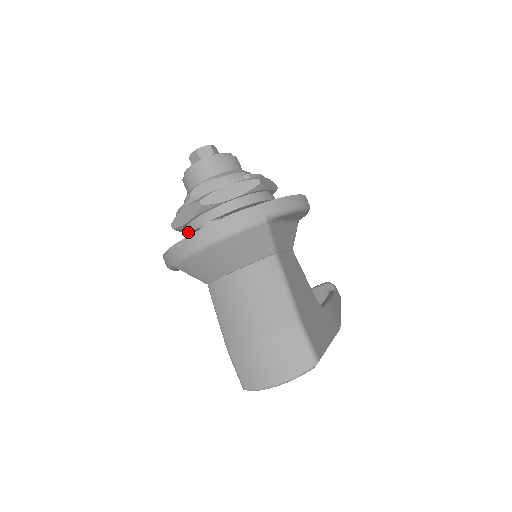
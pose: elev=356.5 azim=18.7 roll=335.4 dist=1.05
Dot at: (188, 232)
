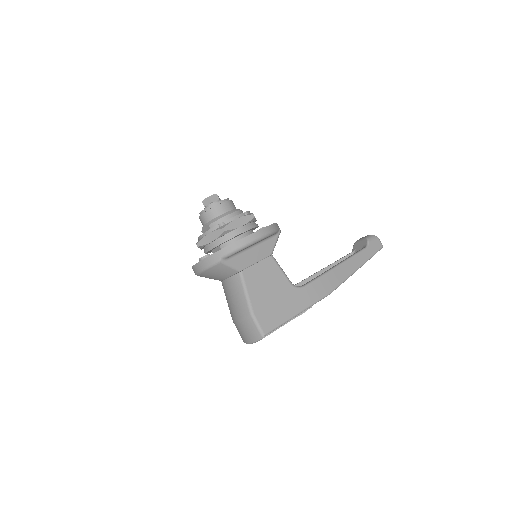
Dot at: occluded
